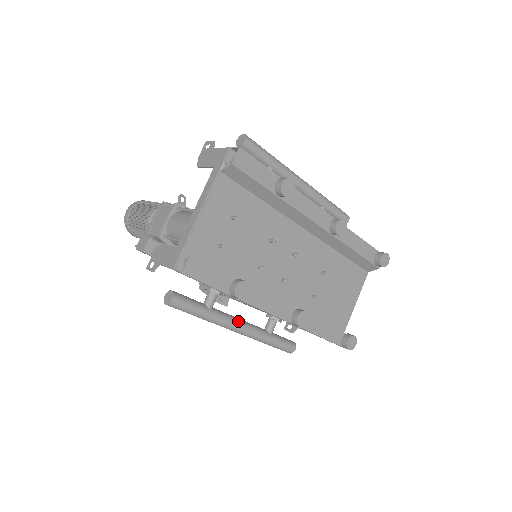
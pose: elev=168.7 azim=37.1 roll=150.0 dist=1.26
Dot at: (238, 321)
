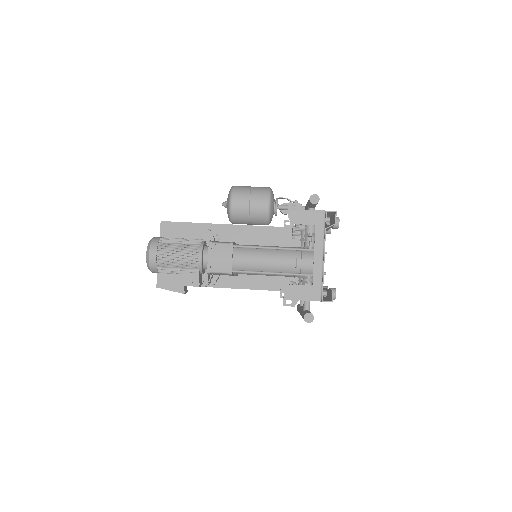
Dot at: occluded
